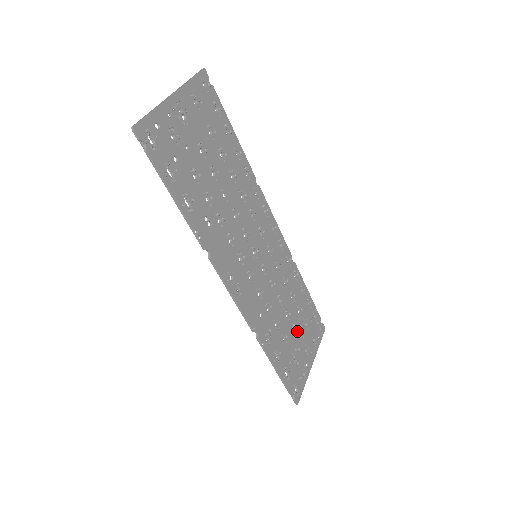
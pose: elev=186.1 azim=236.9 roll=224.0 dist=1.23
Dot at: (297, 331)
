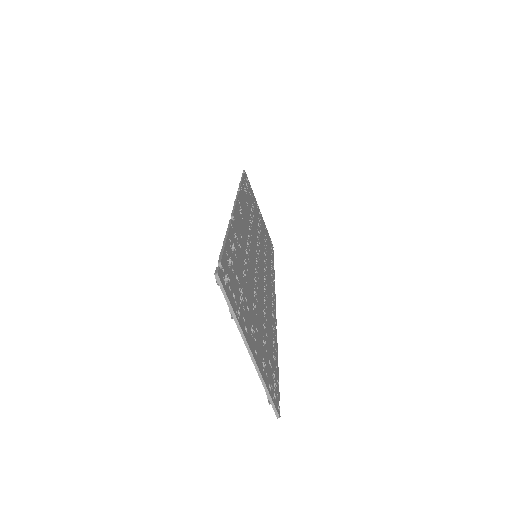
Dot at: (255, 313)
